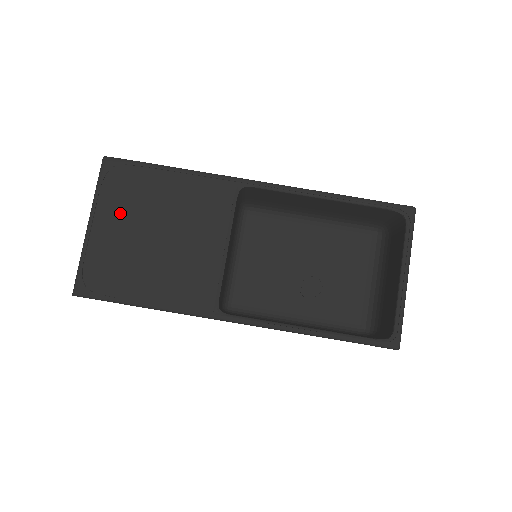
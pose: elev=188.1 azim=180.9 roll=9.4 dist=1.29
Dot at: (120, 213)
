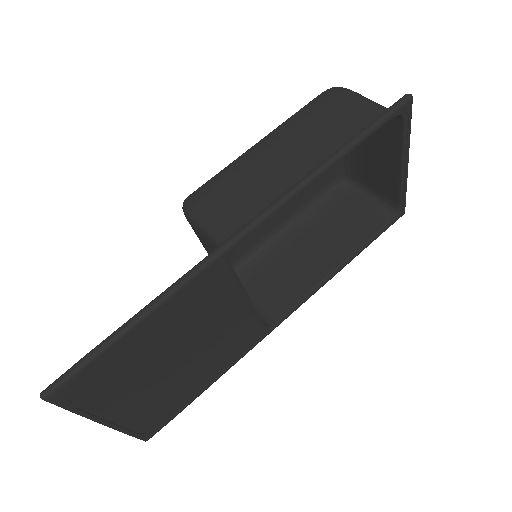
Dot at: (125, 392)
